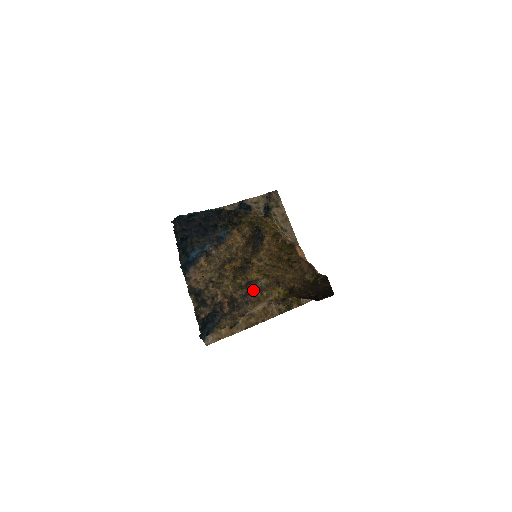
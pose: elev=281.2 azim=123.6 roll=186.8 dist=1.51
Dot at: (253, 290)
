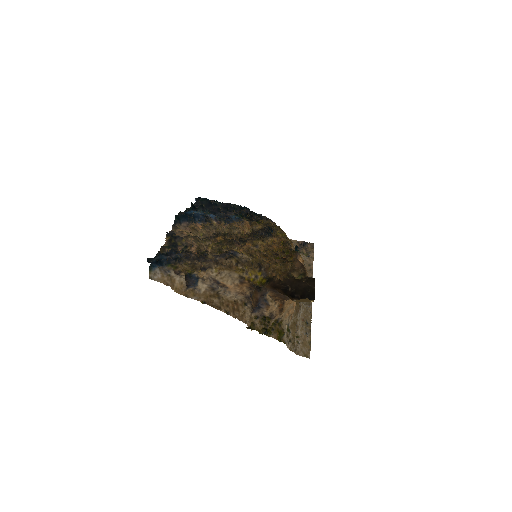
Dot at: (230, 255)
